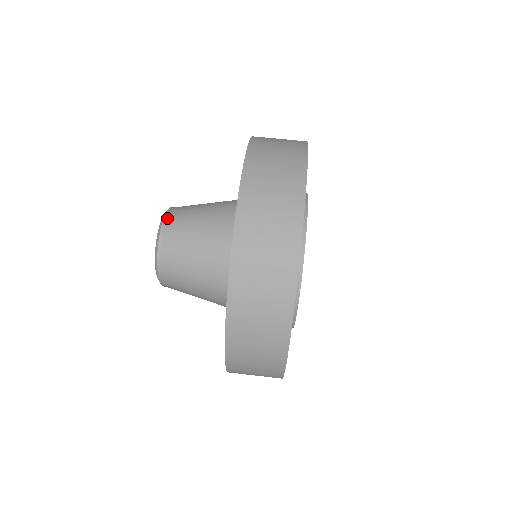
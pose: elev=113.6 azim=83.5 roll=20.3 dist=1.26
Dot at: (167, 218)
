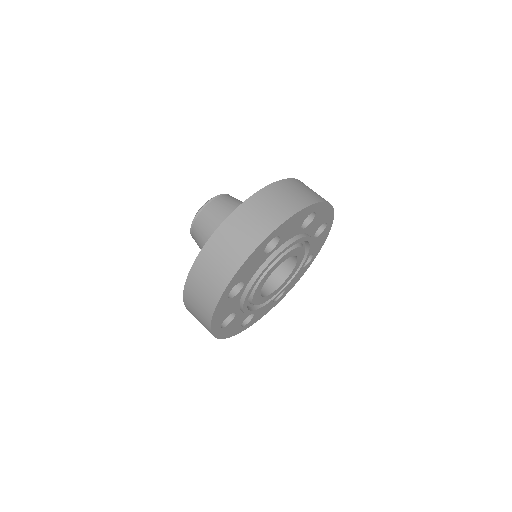
Dot at: (206, 206)
